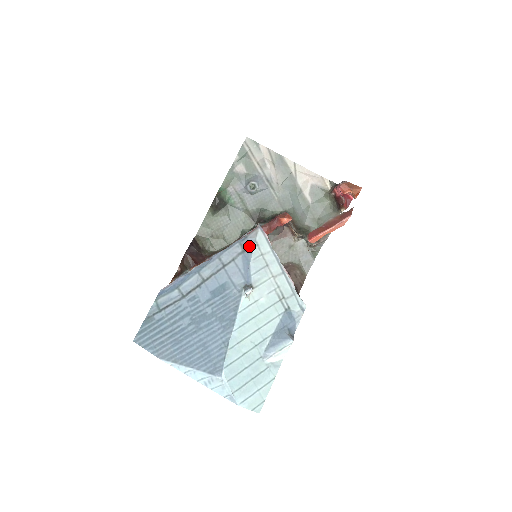
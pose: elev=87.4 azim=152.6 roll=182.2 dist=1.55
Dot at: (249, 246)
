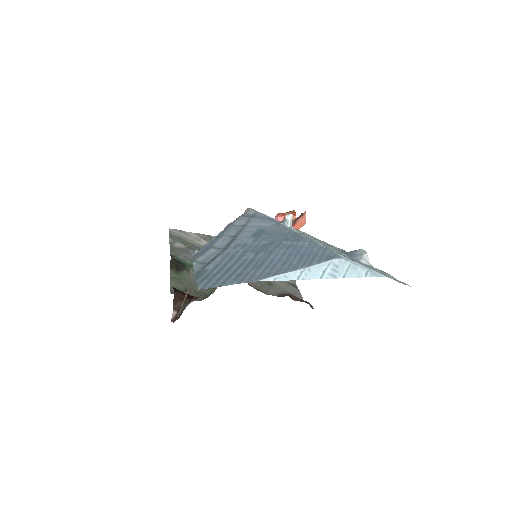
Dot at: (253, 214)
